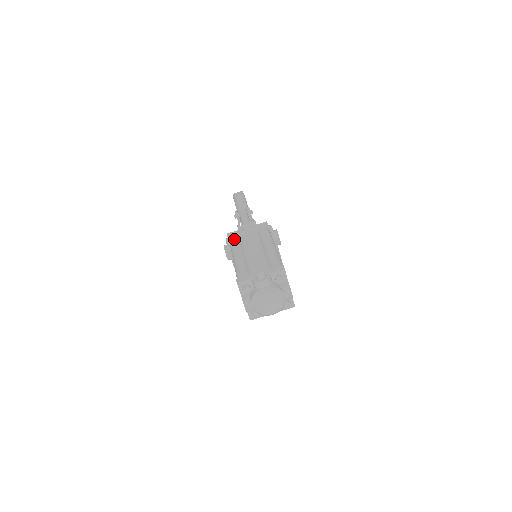
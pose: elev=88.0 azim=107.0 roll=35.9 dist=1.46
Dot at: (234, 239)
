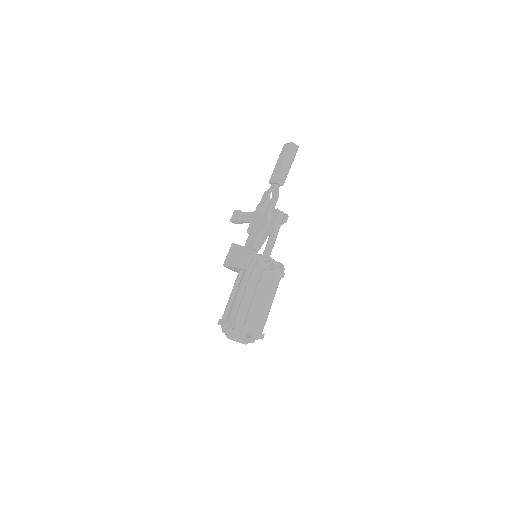
Dot at: (259, 273)
